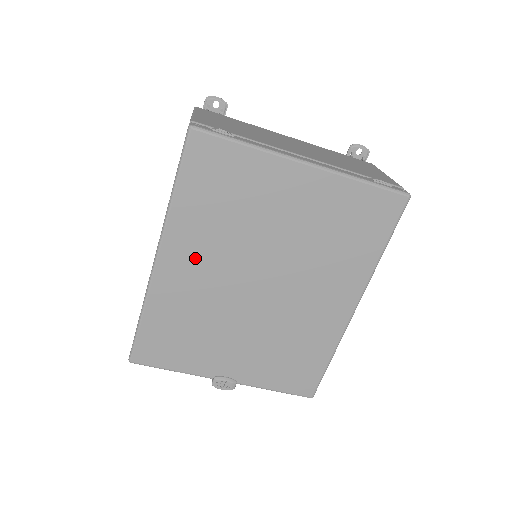
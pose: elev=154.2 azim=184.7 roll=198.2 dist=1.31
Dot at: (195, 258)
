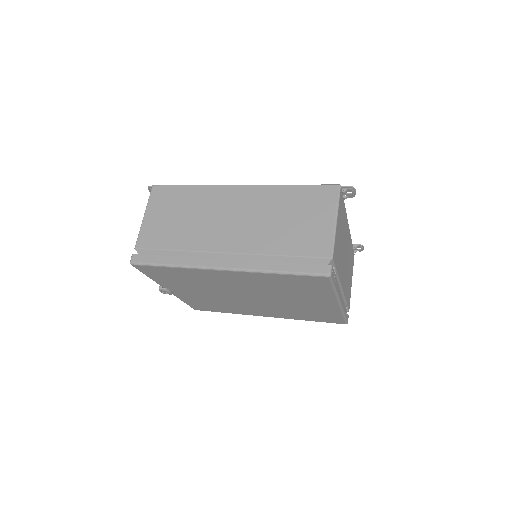
Dot at: (240, 281)
